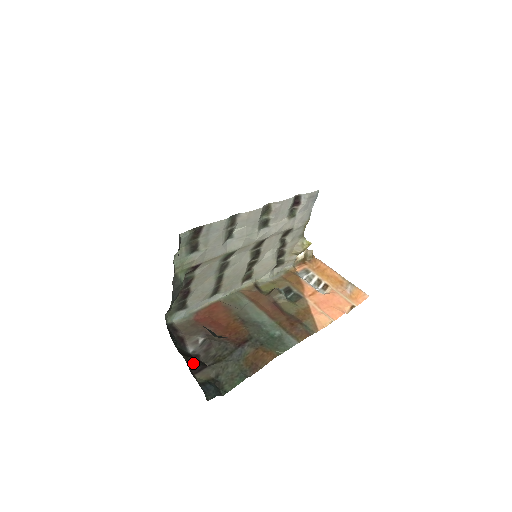
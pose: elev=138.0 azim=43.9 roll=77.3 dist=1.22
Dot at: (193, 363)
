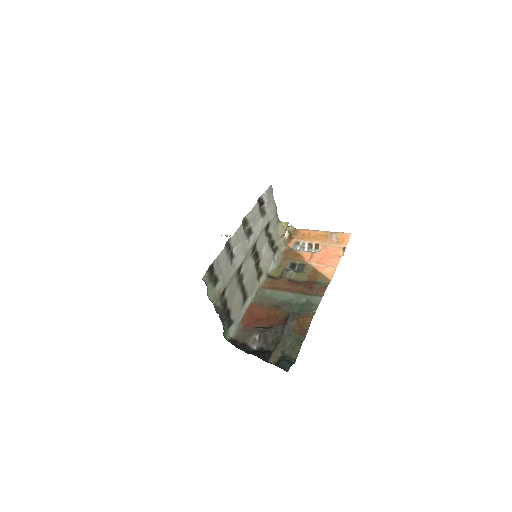
Dot at: (262, 355)
